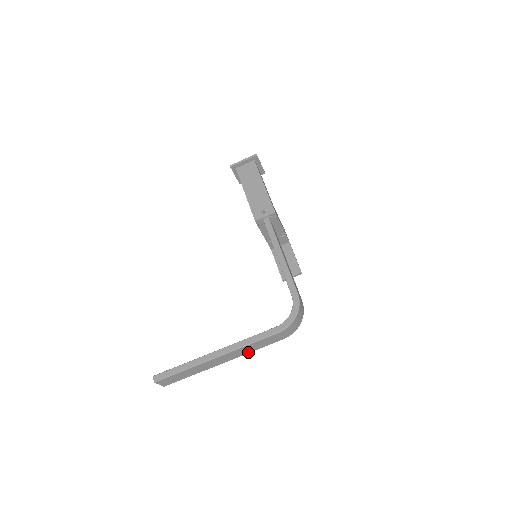
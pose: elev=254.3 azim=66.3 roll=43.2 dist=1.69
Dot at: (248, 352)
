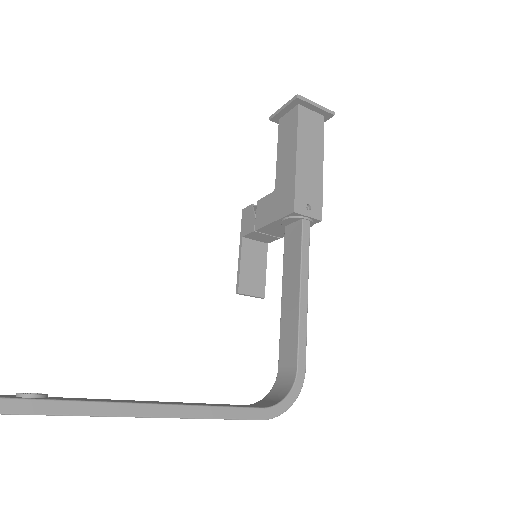
Dot at: occluded
